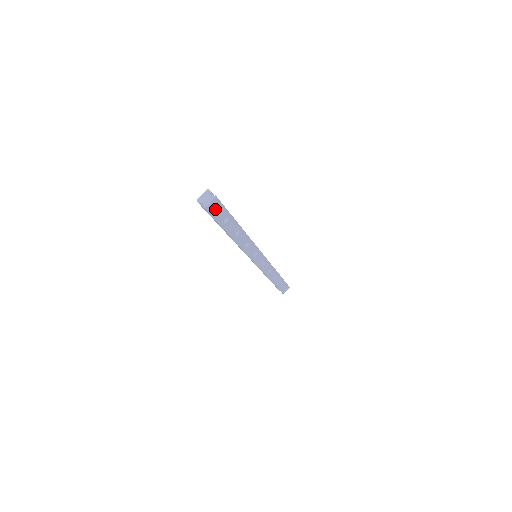
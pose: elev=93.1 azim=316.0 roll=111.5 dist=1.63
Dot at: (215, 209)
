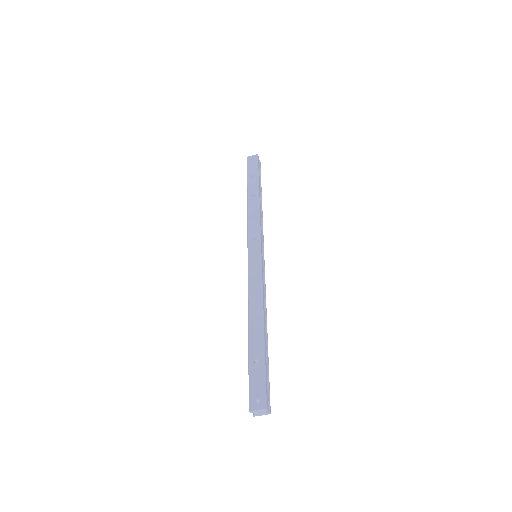
Dot at: occluded
